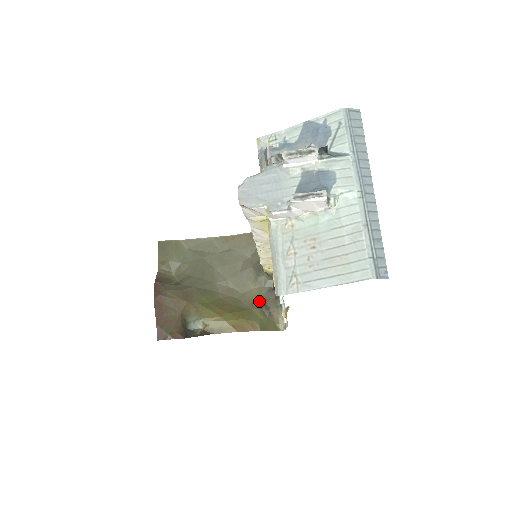
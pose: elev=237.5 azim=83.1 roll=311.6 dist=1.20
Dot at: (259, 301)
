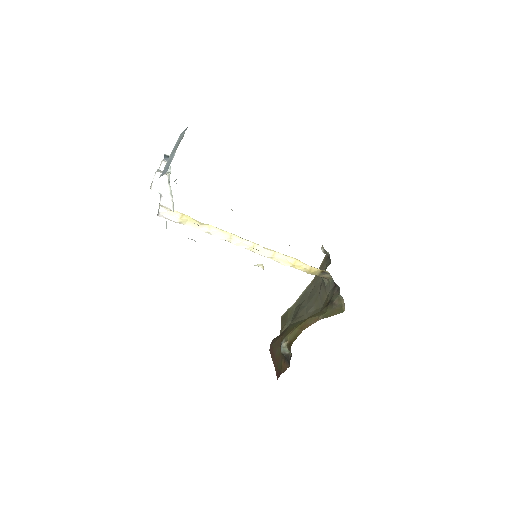
Dot at: (328, 302)
